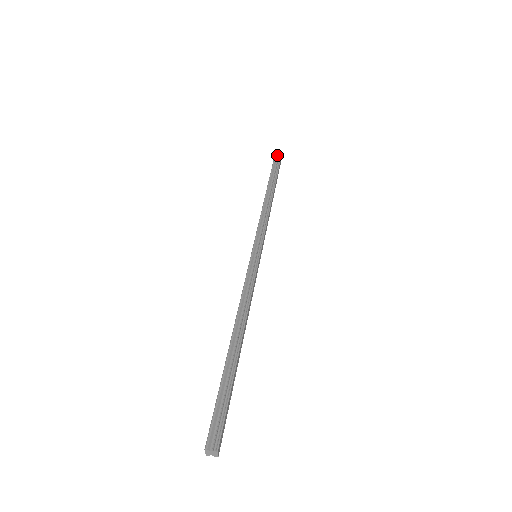
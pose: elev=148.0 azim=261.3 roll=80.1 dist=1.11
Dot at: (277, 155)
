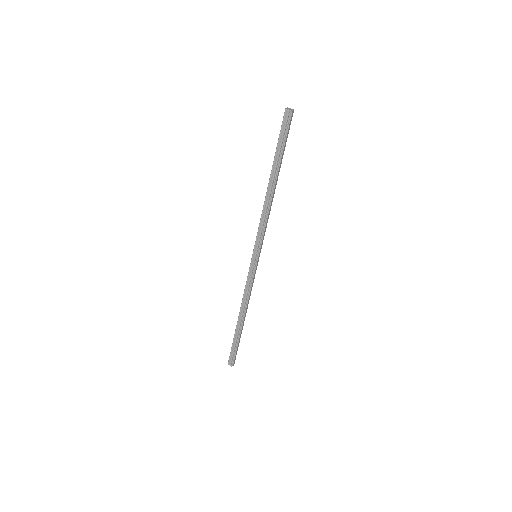
Dot at: (287, 111)
